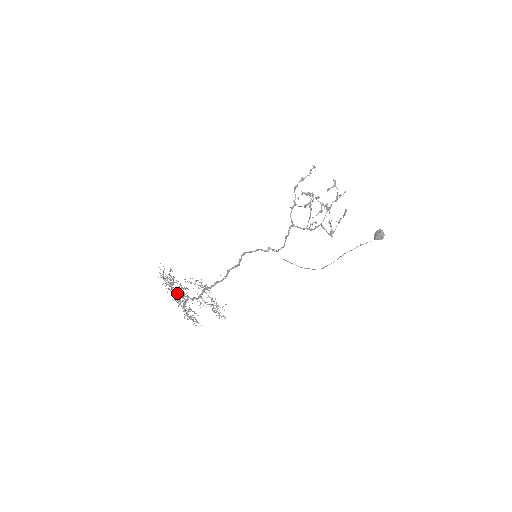
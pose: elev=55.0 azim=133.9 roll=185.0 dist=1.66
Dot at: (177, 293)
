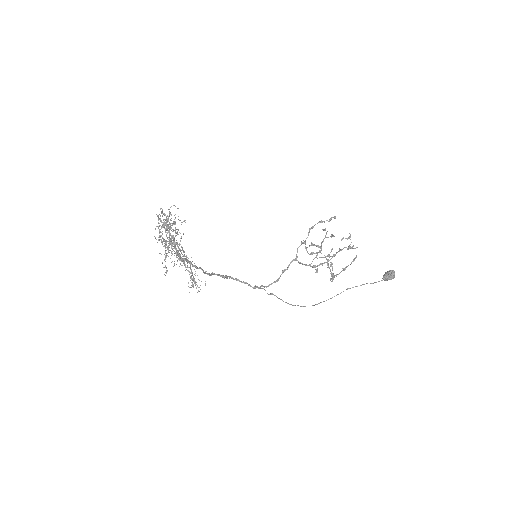
Dot at: (173, 224)
